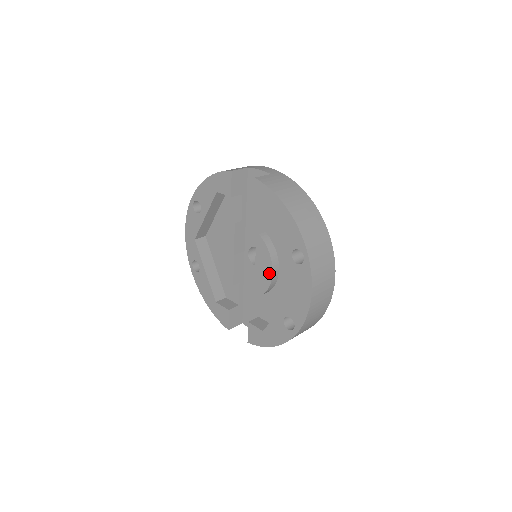
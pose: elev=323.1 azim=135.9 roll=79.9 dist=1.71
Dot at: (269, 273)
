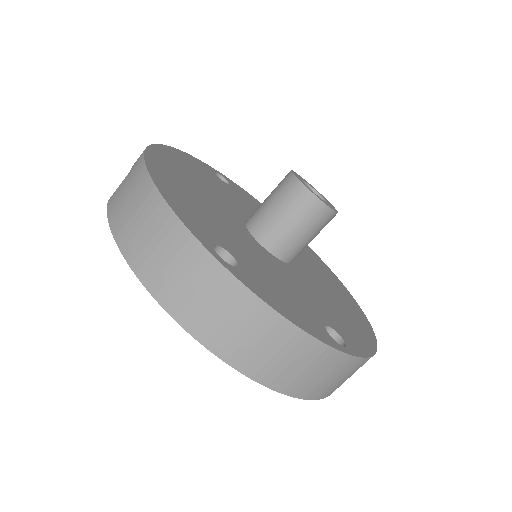
Dot at: occluded
